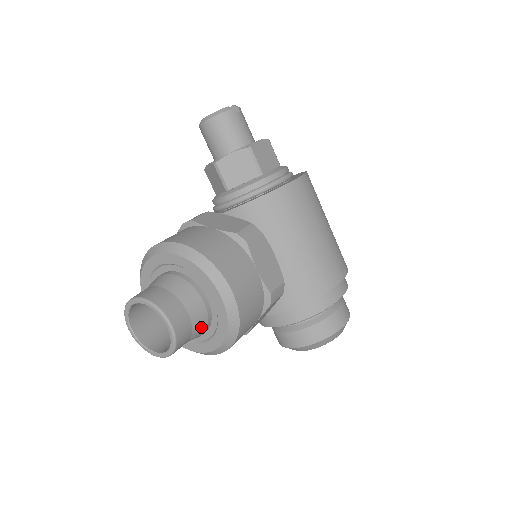
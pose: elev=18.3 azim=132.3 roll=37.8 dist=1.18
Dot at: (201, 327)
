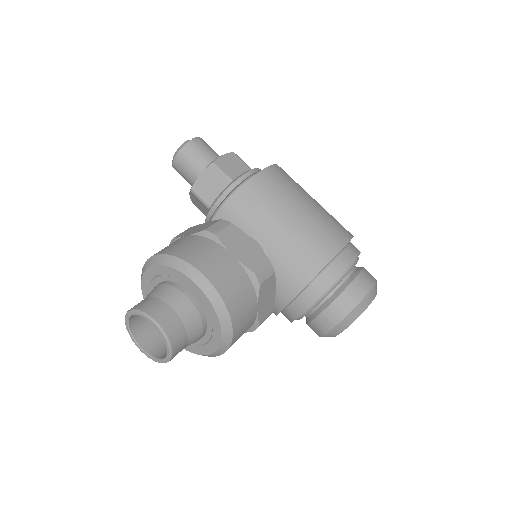
Dot at: (194, 322)
